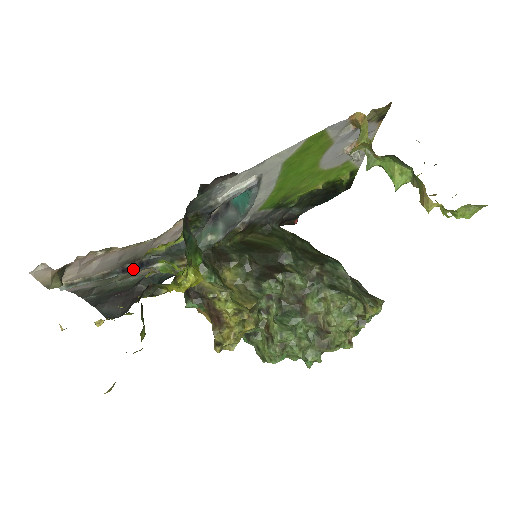
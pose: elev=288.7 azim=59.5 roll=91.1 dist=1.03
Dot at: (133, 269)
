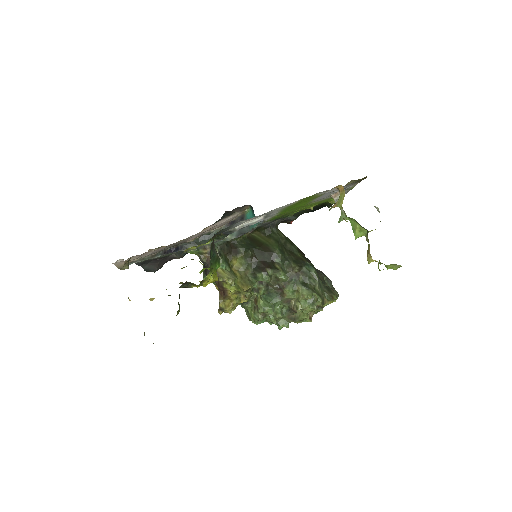
Dot at: (171, 251)
